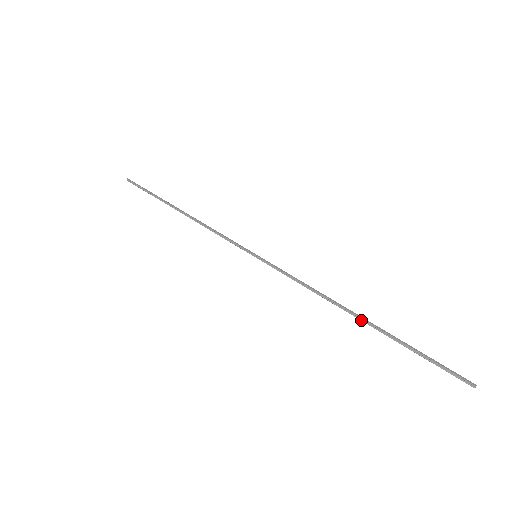
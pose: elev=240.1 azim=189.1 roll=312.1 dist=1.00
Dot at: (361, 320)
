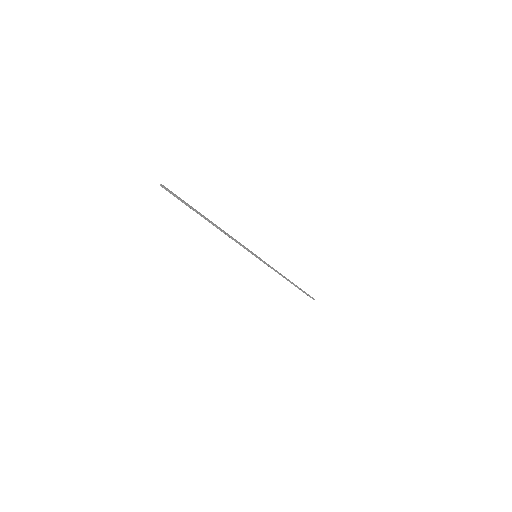
Dot at: (291, 283)
